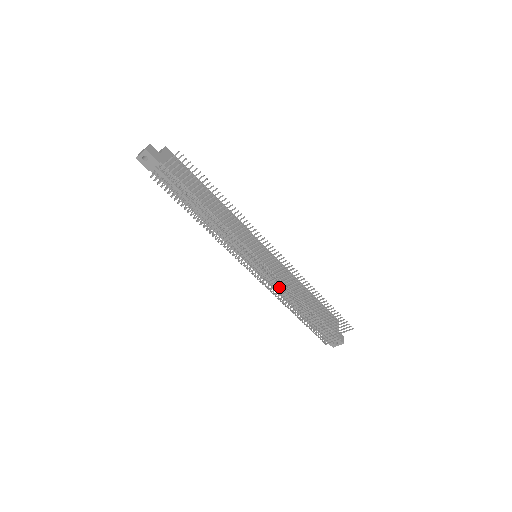
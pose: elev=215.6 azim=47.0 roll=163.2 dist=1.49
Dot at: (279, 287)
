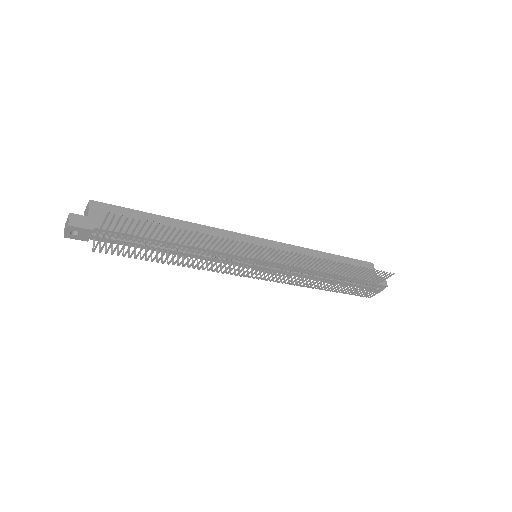
Dot at: (297, 278)
